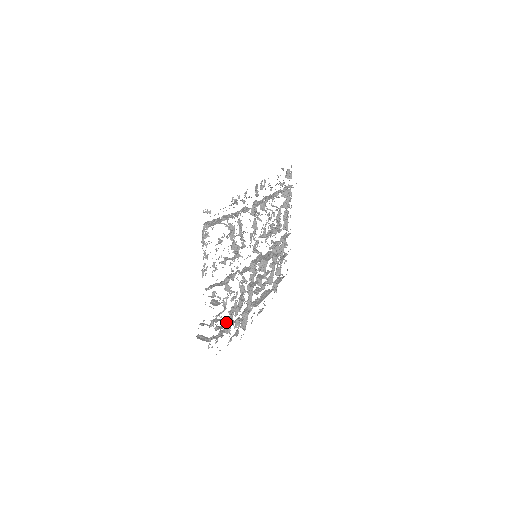
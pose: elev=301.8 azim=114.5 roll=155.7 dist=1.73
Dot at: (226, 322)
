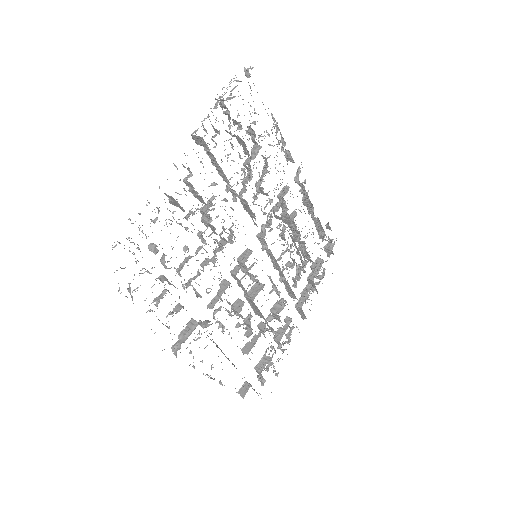
Dot at: (170, 258)
